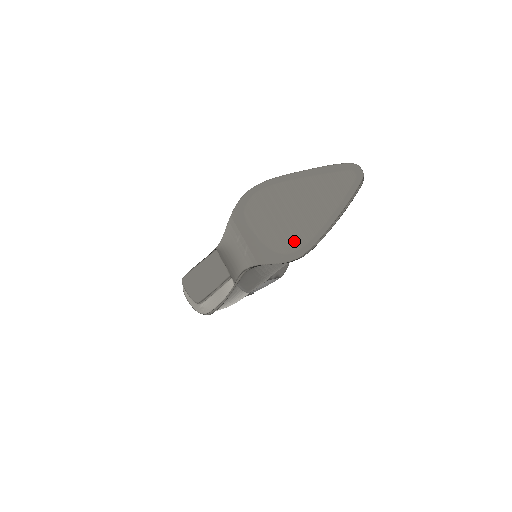
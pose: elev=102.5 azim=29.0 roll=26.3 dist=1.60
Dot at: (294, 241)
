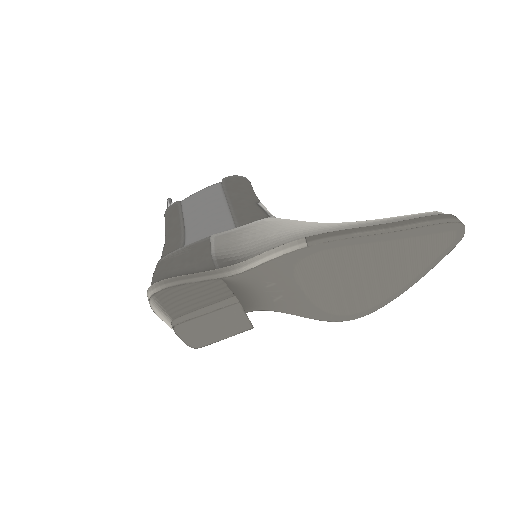
Dot at: (355, 306)
